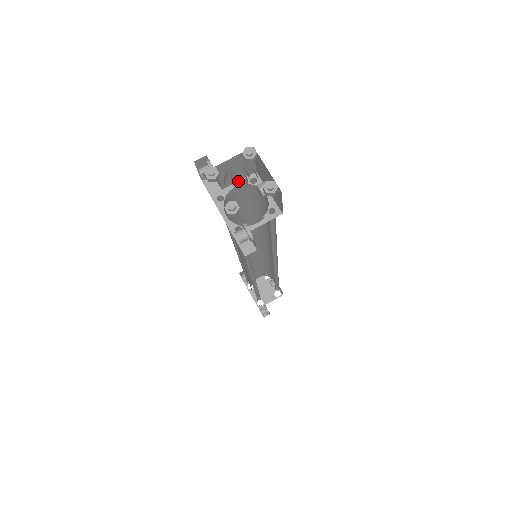
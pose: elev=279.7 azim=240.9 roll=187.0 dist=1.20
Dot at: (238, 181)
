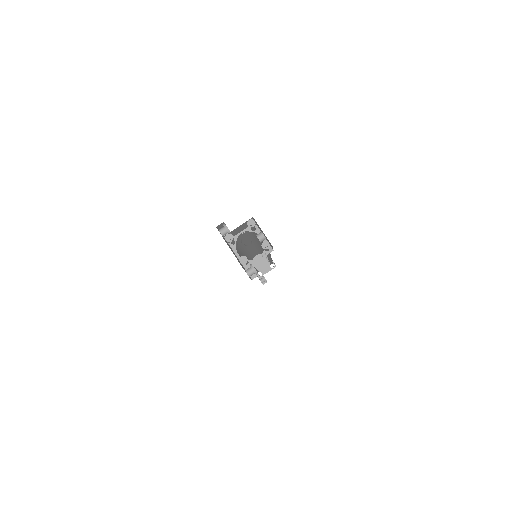
Dot at: (246, 245)
